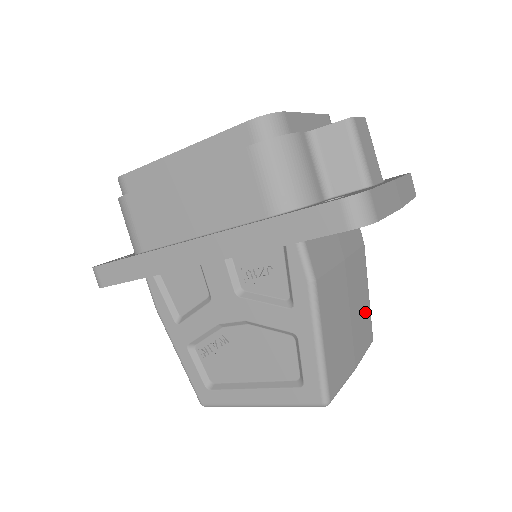
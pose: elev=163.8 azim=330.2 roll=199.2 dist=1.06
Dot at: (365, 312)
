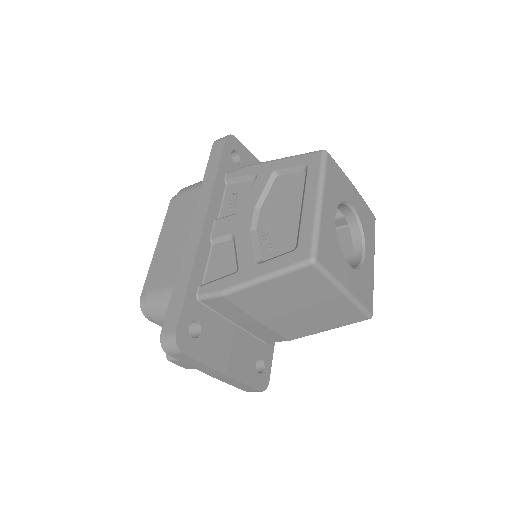
Dot at: occluded
